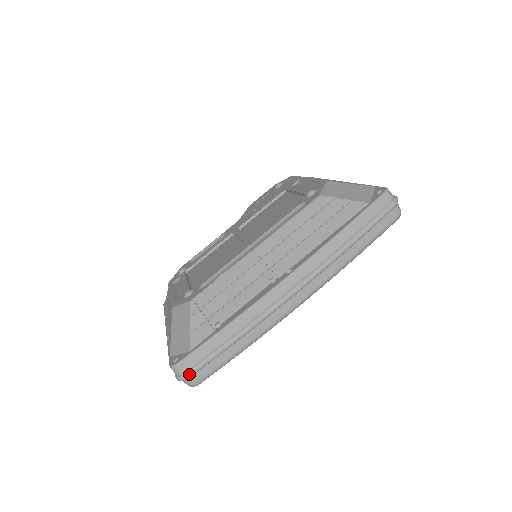
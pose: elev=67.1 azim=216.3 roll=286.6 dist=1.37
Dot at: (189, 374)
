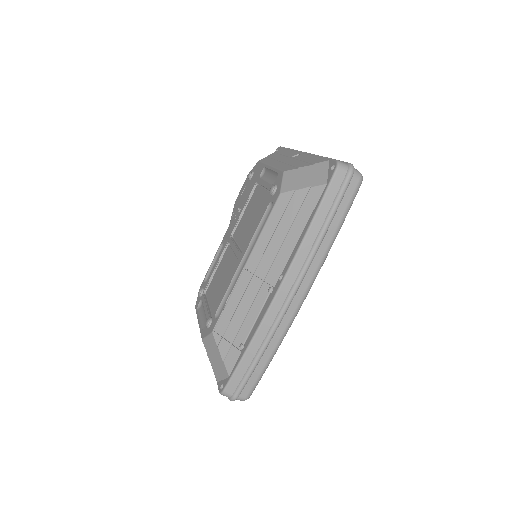
Dot at: (237, 394)
